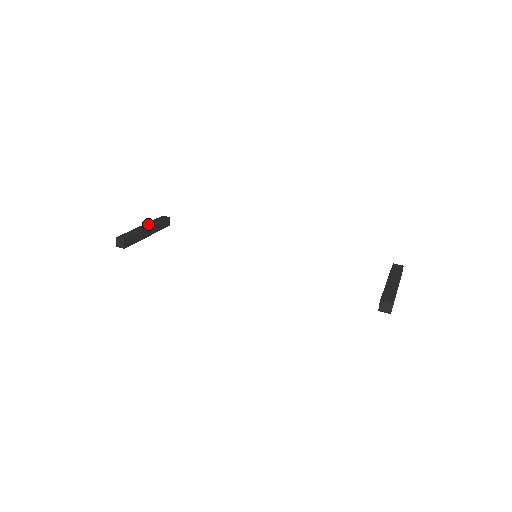
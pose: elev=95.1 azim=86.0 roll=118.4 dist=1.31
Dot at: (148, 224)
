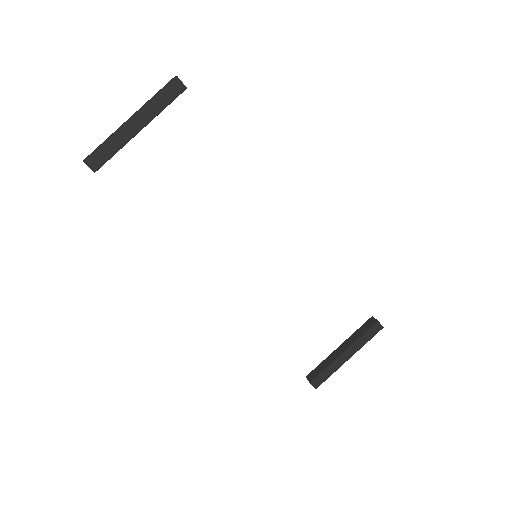
Dot at: (143, 115)
